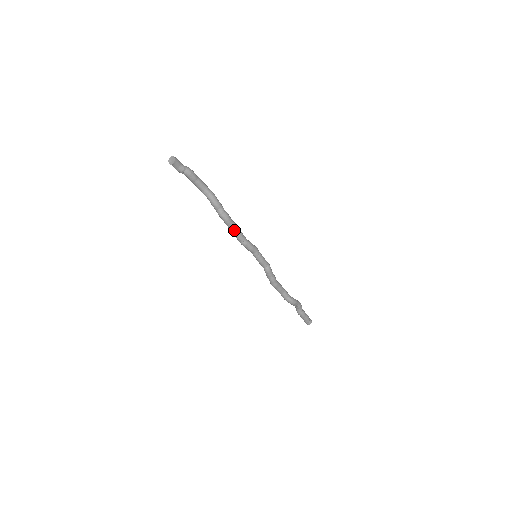
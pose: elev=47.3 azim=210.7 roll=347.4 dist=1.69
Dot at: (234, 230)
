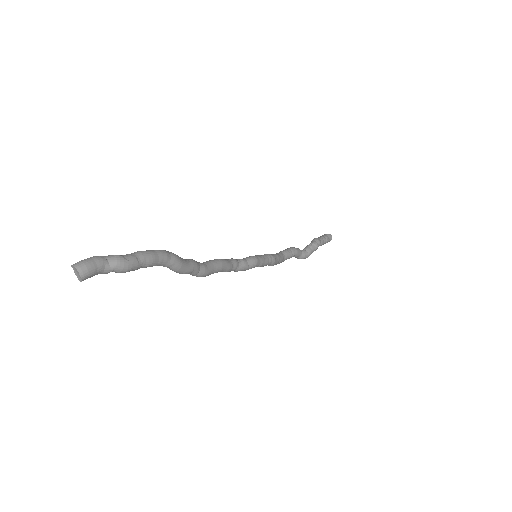
Dot at: occluded
